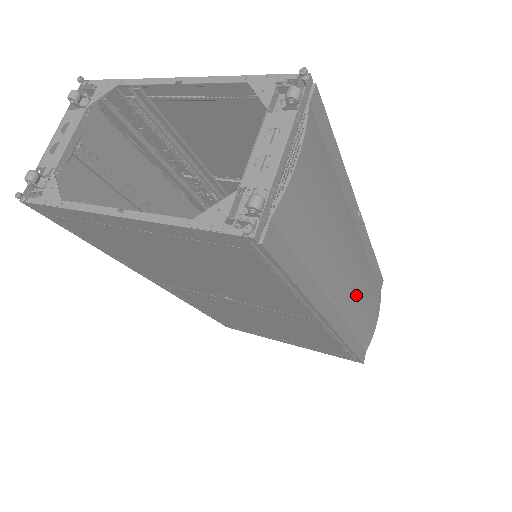
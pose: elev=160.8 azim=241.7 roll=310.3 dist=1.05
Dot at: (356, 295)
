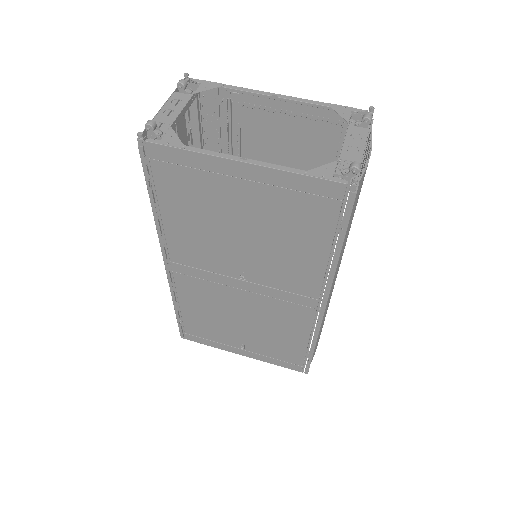
Dot at: occluded
